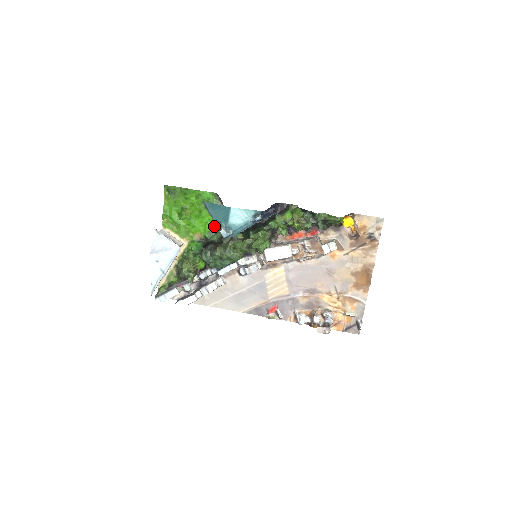
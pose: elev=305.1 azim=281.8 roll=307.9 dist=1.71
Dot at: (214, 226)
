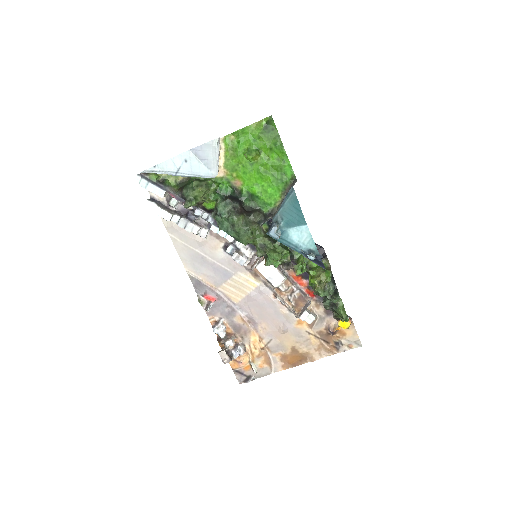
Dot at: (259, 195)
